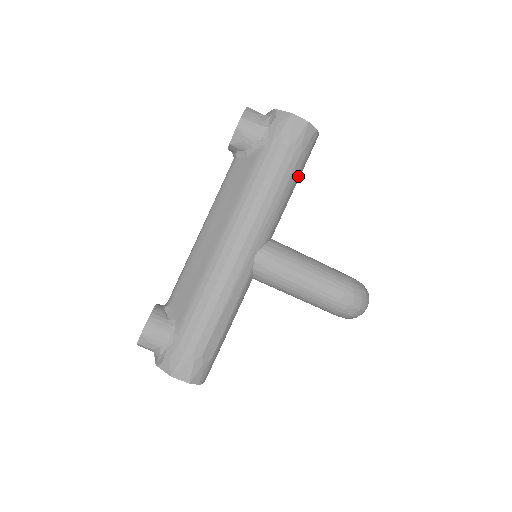
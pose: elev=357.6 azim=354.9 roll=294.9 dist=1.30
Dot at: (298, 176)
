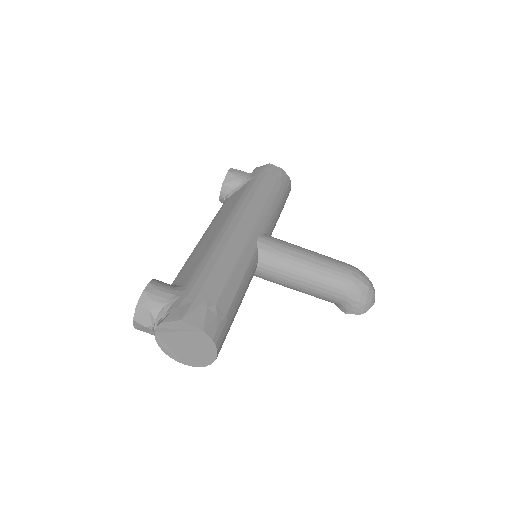
Dot at: (282, 202)
